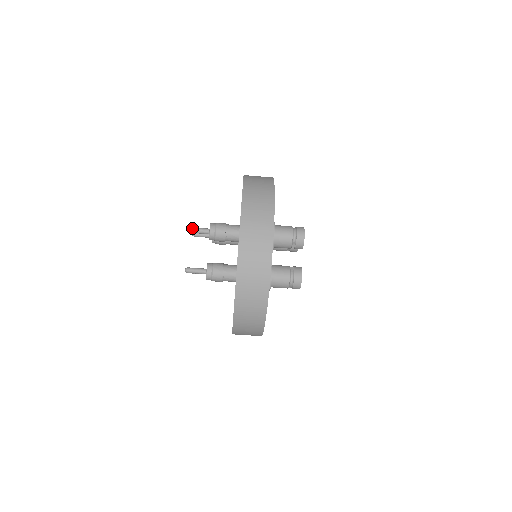
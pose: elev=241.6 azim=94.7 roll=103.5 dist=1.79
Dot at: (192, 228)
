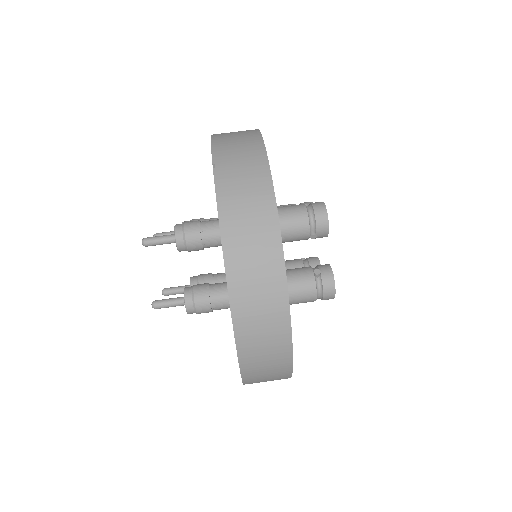
Dot at: (147, 239)
